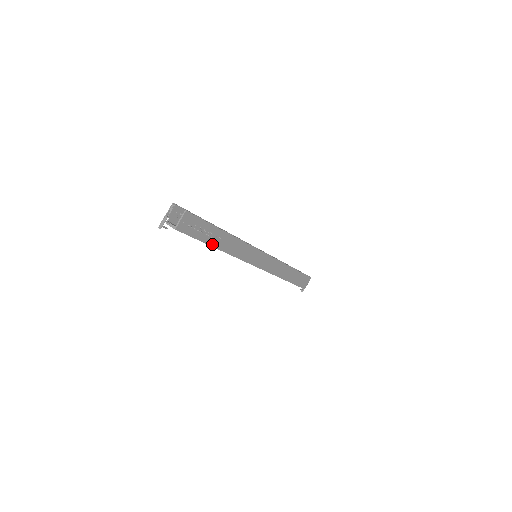
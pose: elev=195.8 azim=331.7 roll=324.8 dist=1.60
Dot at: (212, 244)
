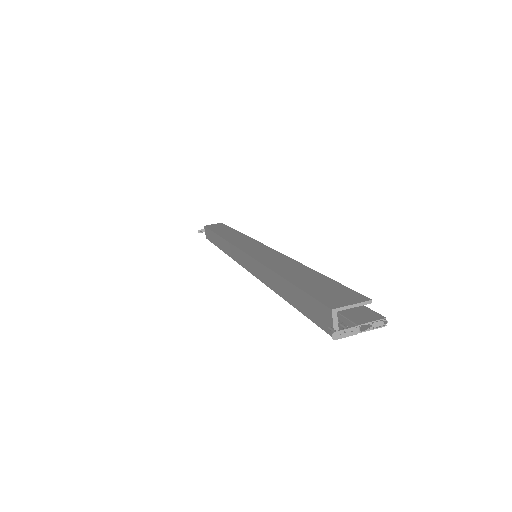
Dot at: occluded
